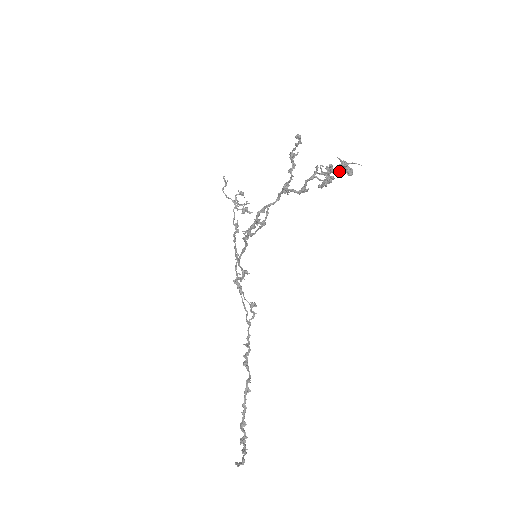
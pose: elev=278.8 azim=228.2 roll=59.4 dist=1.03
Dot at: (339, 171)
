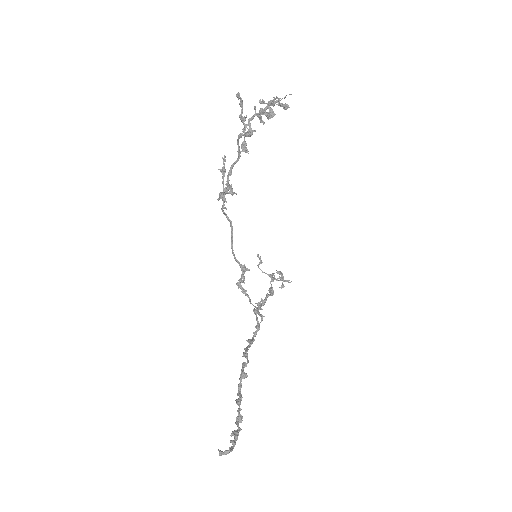
Dot at: (270, 100)
